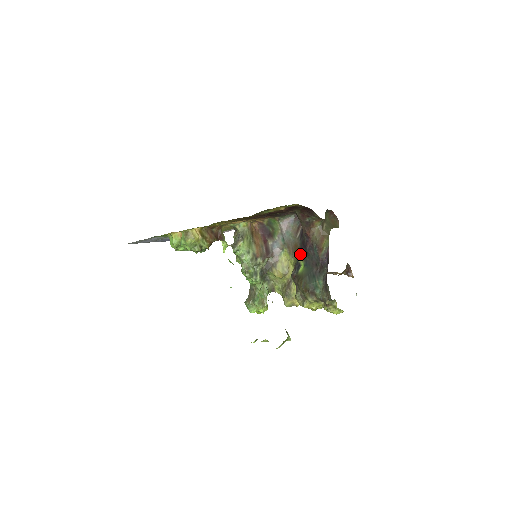
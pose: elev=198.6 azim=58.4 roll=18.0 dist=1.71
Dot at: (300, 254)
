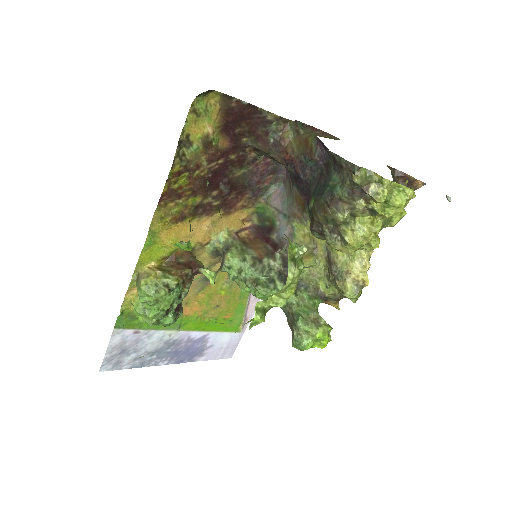
Dot at: (305, 200)
